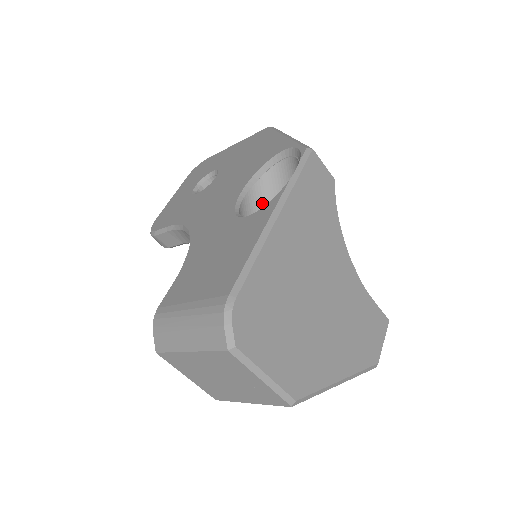
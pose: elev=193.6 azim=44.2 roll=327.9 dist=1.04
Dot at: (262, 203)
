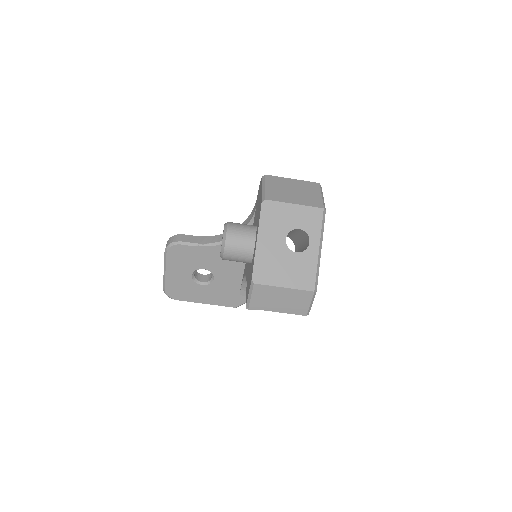
Dot at: occluded
